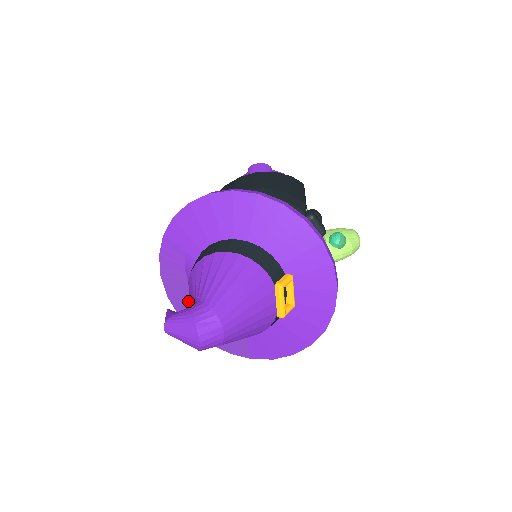
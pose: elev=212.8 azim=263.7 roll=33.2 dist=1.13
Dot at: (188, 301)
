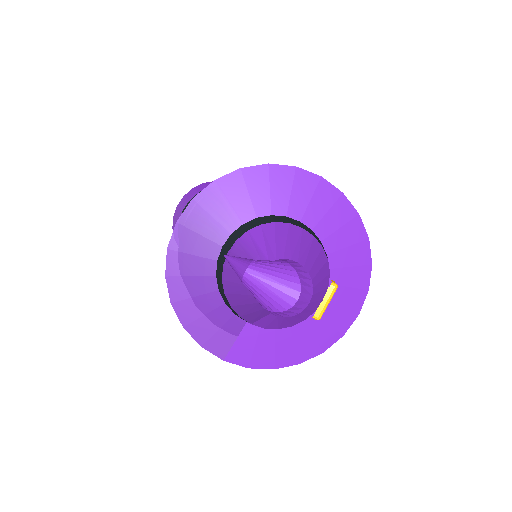
Dot at: (196, 264)
